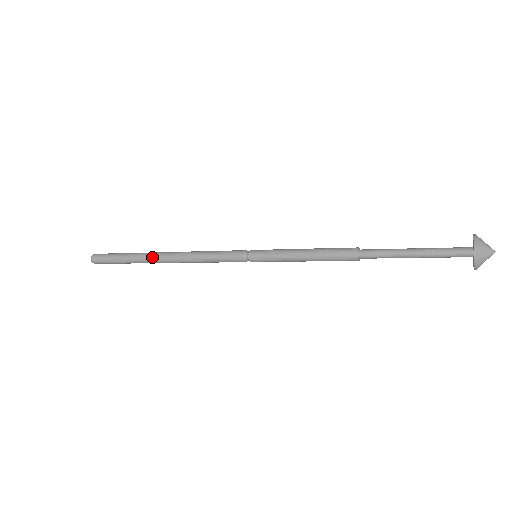
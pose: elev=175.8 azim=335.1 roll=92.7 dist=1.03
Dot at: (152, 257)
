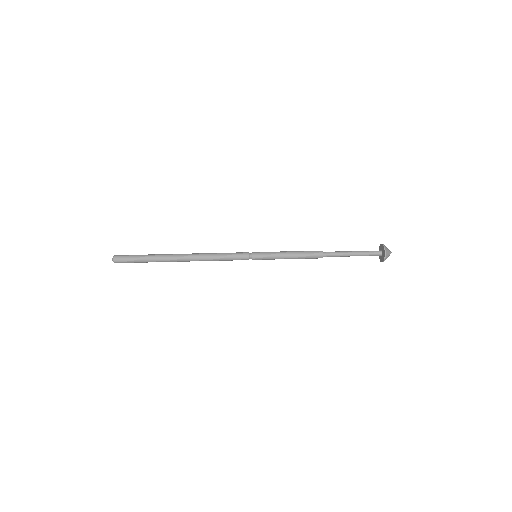
Dot at: (174, 255)
